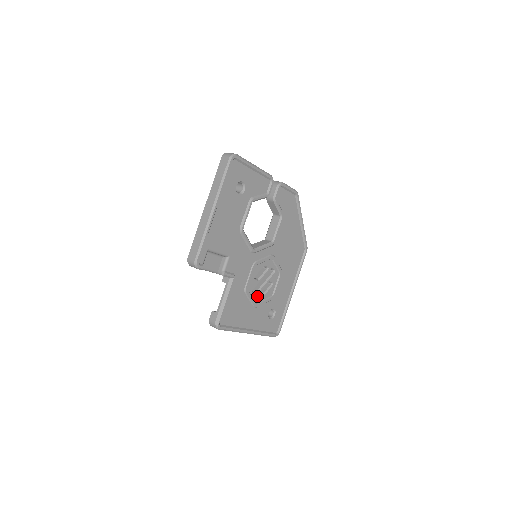
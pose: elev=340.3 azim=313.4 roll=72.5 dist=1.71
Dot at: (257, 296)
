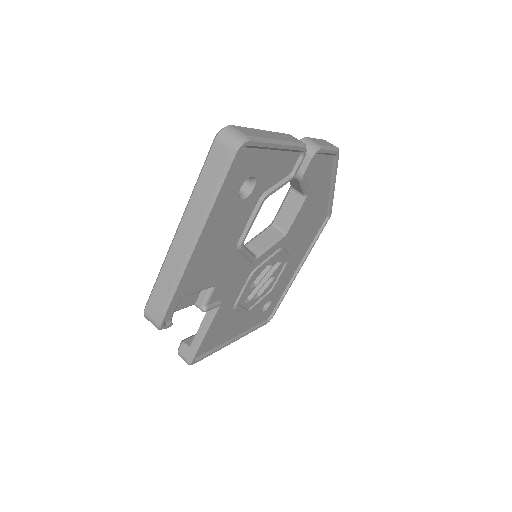
Dot at: (250, 301)
